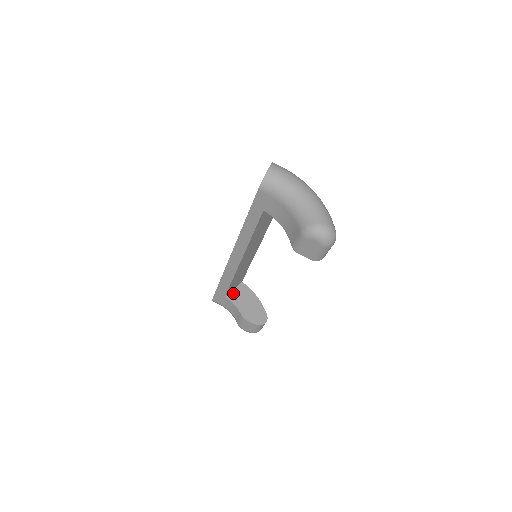
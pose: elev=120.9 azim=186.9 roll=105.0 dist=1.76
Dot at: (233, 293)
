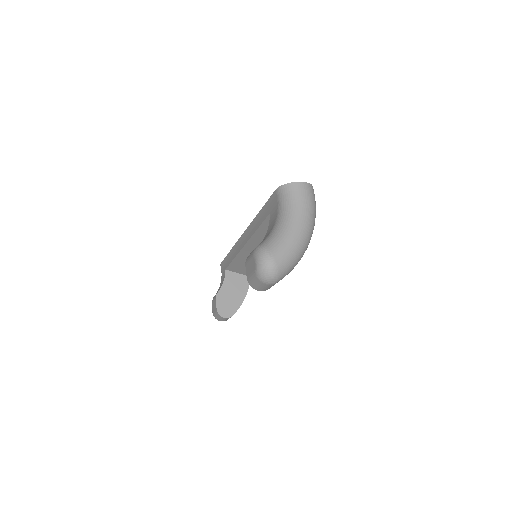
Dot at: (234, 274)
